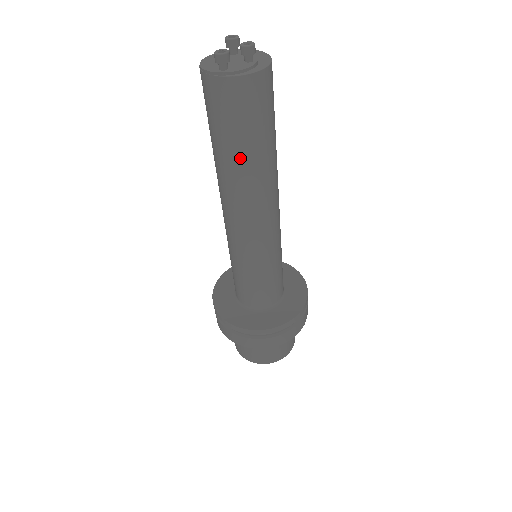
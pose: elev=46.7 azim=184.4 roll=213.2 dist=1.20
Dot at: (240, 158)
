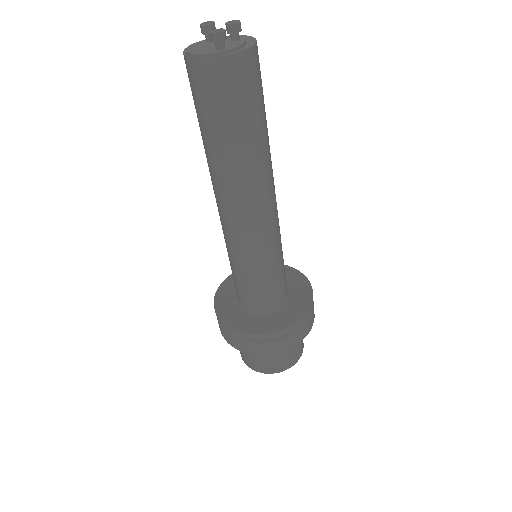
Dot at: (247, 142)
